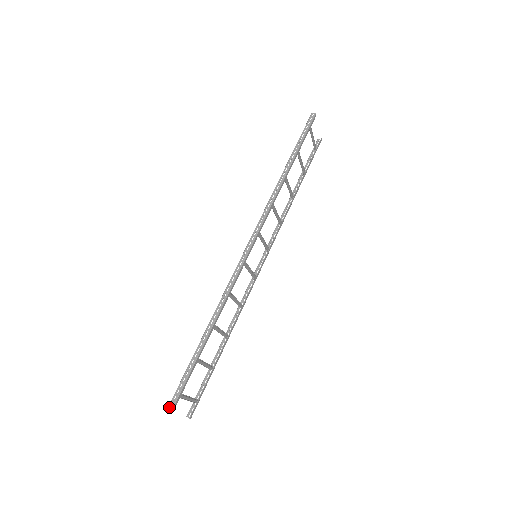
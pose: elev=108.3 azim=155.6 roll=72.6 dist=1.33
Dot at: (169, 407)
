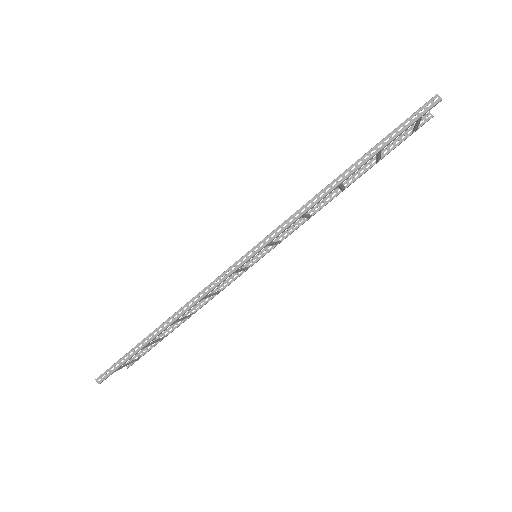
Dot at: (99, 378)
